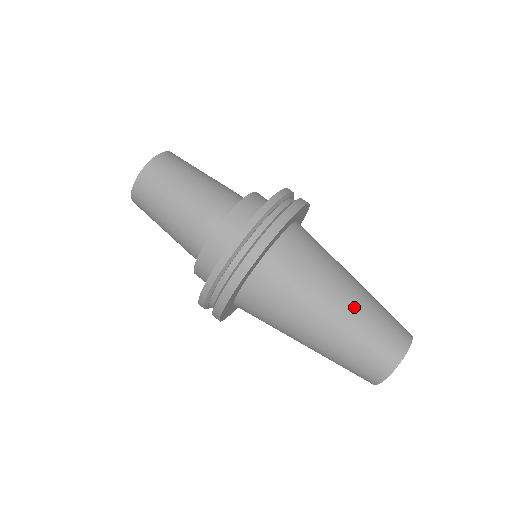
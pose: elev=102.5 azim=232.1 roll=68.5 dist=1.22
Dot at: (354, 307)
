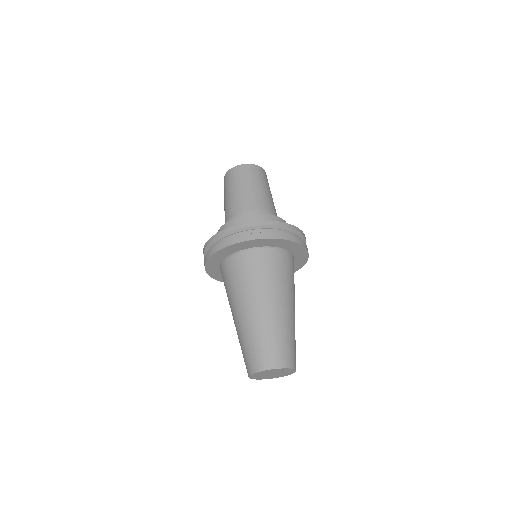
Dot at: (254, 319)
